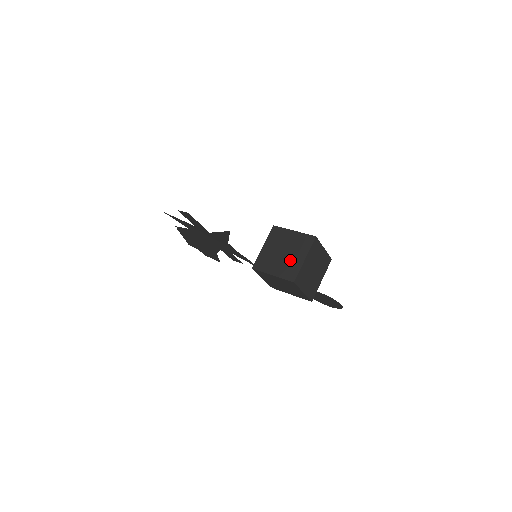
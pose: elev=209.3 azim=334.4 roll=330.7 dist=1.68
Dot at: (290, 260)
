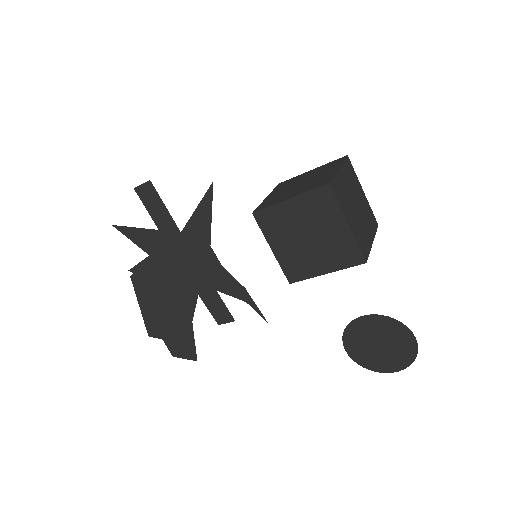
Dot at: (315, 179)
